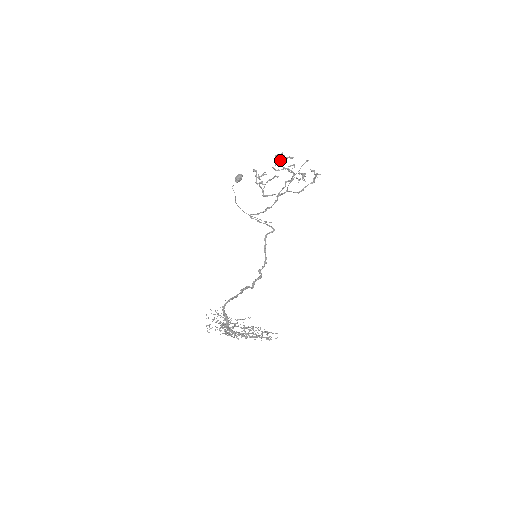
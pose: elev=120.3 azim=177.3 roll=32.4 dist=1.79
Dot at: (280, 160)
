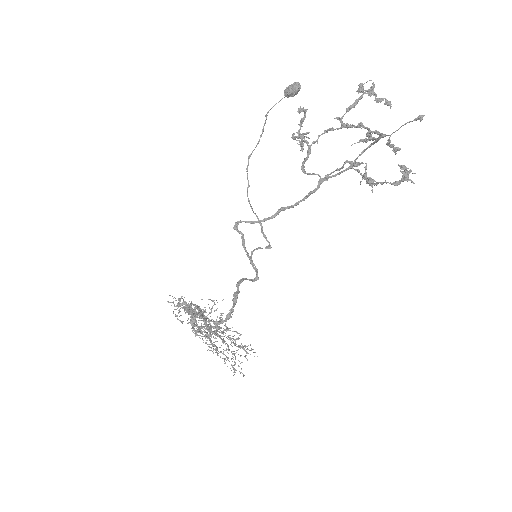
Dot at: (368, 94)
